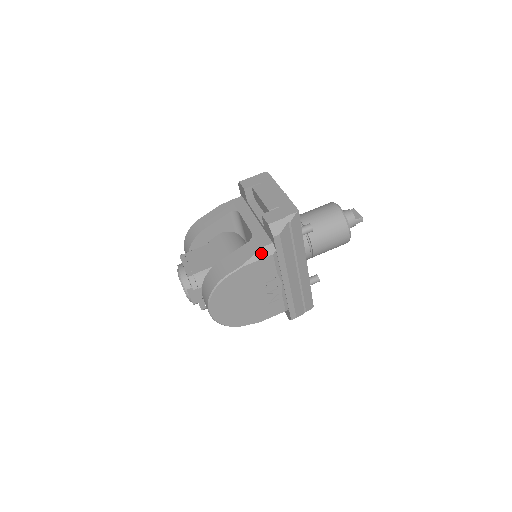
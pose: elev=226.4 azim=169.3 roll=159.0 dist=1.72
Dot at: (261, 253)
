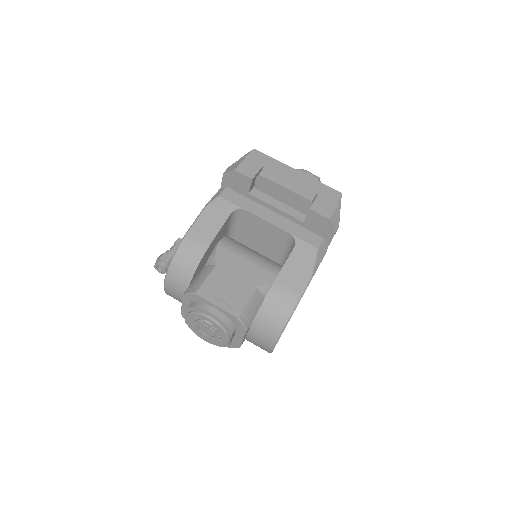
Dot at: (320, 255)
